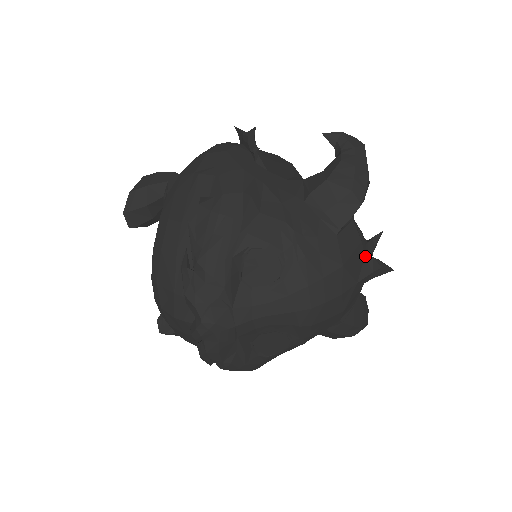
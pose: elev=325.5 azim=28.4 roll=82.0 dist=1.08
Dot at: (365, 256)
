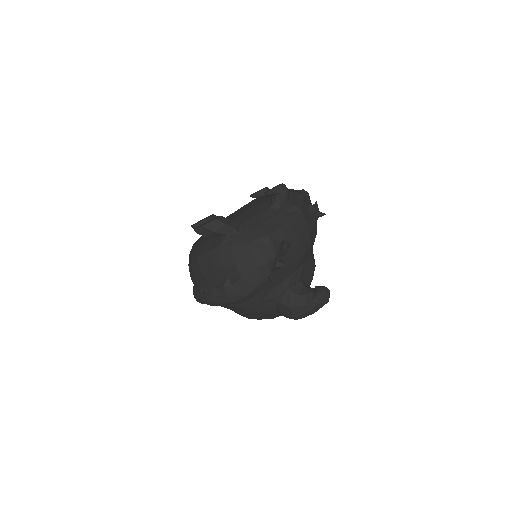
Dot at: occluded
